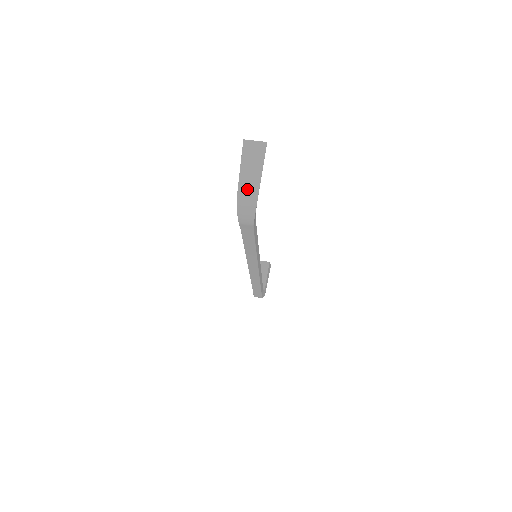
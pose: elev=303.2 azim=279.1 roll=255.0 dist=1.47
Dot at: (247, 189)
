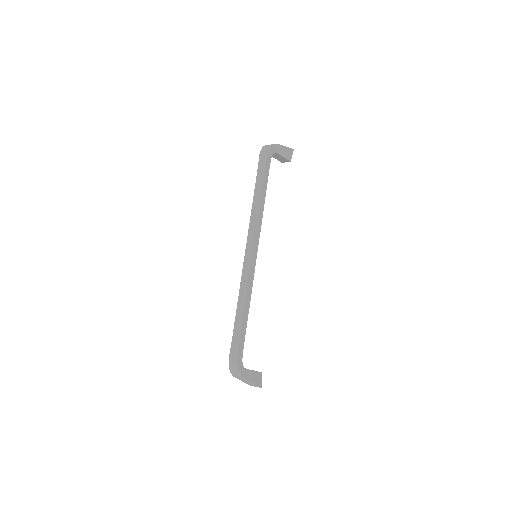
Dot at: occluded
